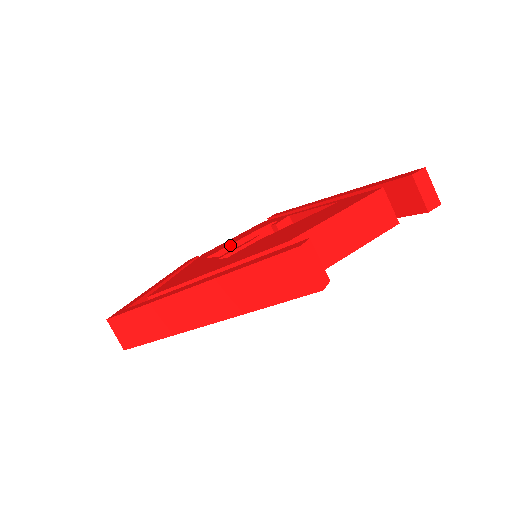
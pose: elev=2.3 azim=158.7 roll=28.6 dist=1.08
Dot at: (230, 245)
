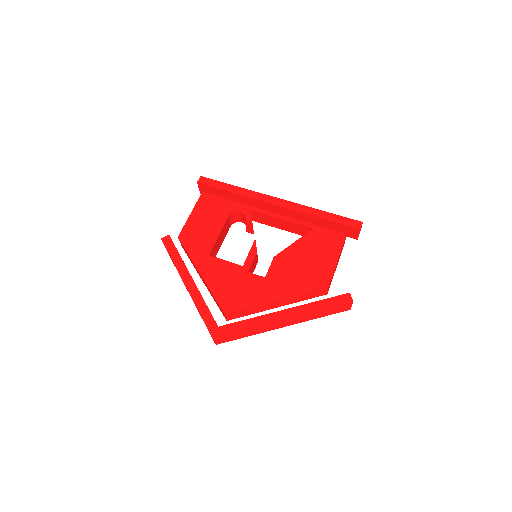
Dot at: (217, 238)
